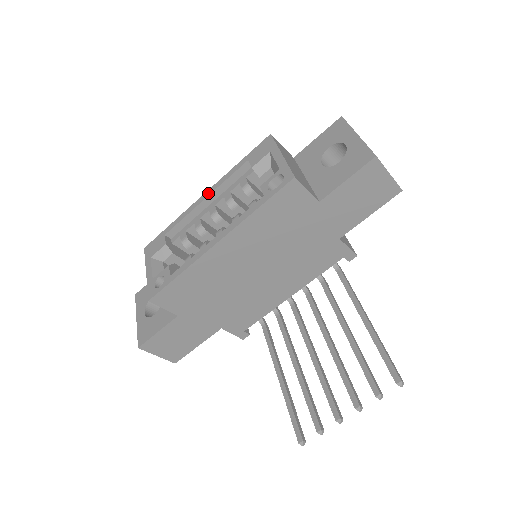
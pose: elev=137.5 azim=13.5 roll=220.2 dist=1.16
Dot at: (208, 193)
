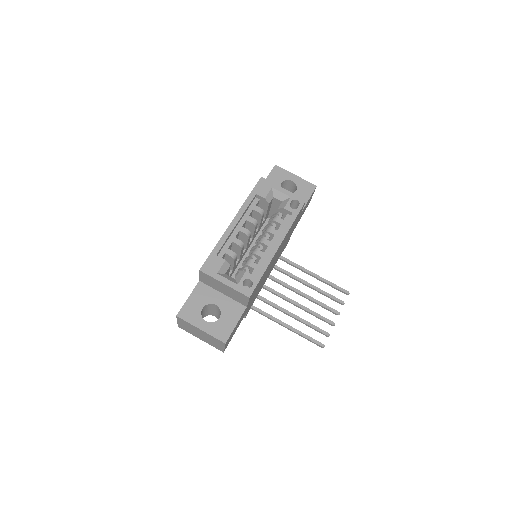
Dot at: (237, 219)
